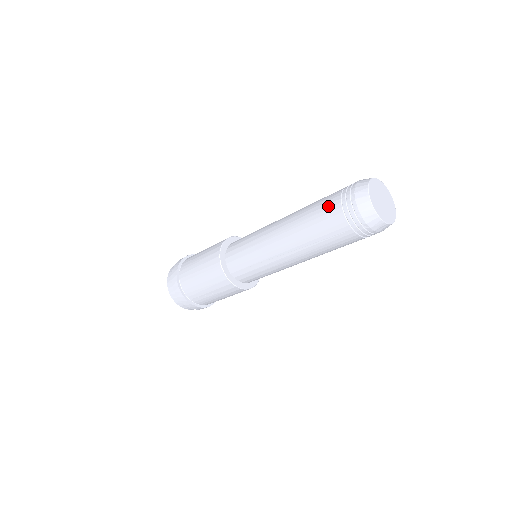
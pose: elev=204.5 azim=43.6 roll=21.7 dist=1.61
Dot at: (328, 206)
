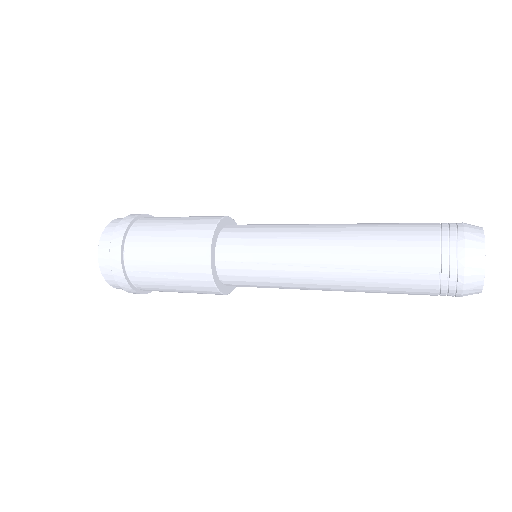
Dot at: (417, 232)
